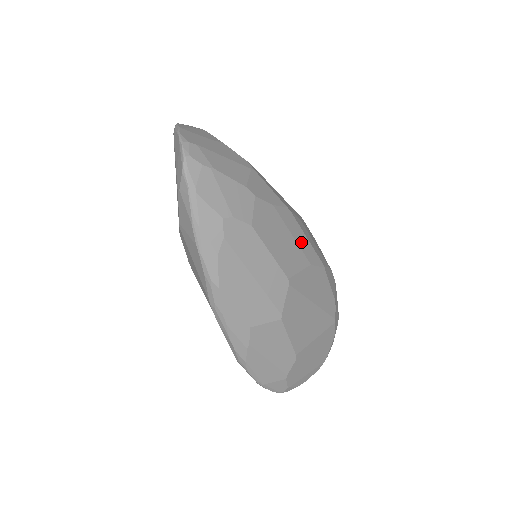
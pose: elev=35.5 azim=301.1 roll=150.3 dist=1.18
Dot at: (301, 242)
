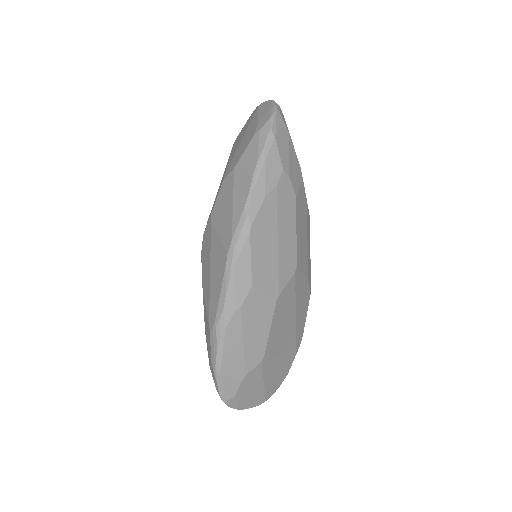
Dot at: (308, 253)
